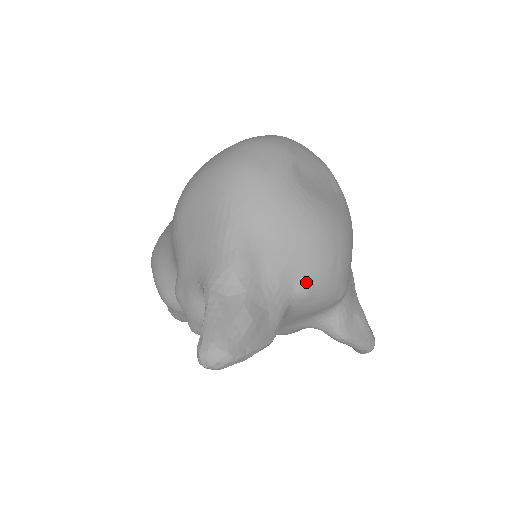
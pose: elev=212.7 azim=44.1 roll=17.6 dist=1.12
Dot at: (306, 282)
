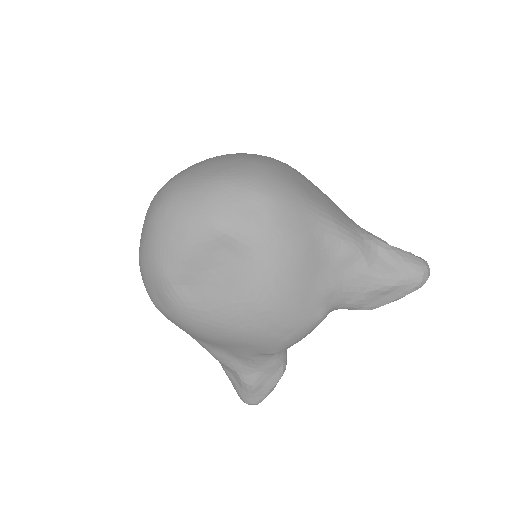
Dot at: (268, 353)
